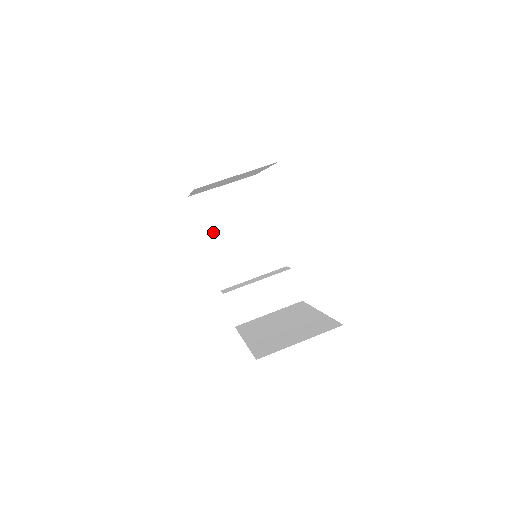
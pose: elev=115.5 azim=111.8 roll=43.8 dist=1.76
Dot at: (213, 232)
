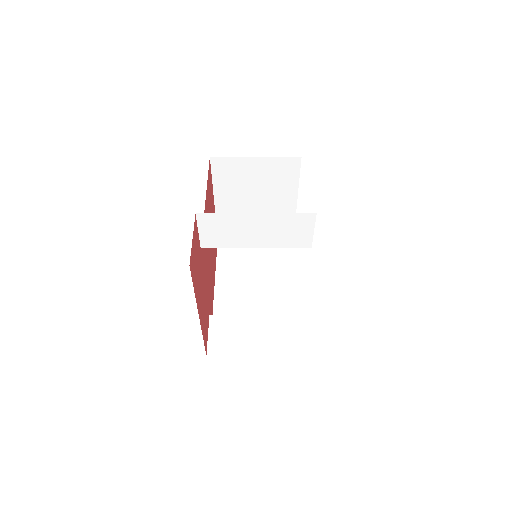
Dot at: (229, 272)
